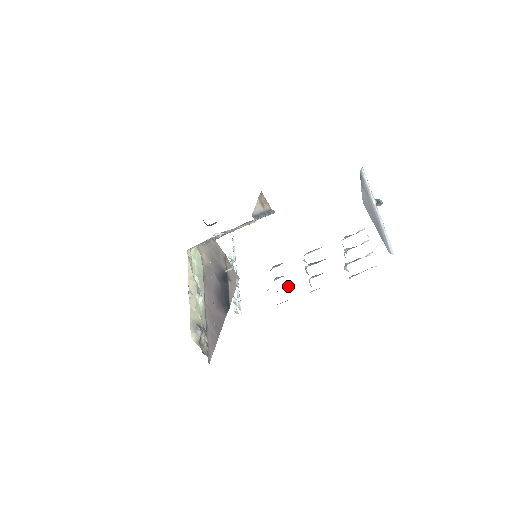
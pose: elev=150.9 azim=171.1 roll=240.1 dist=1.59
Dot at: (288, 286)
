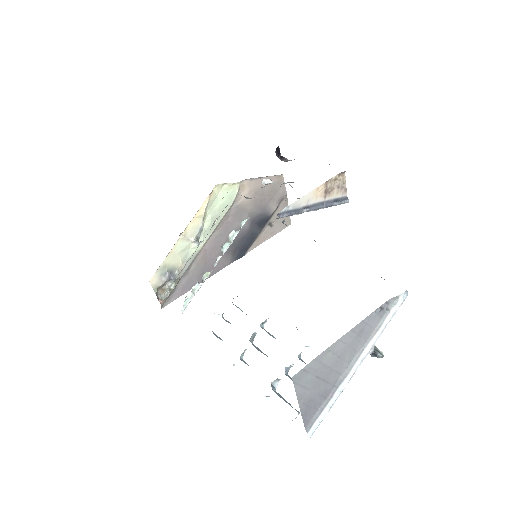
Dot at: occluded
